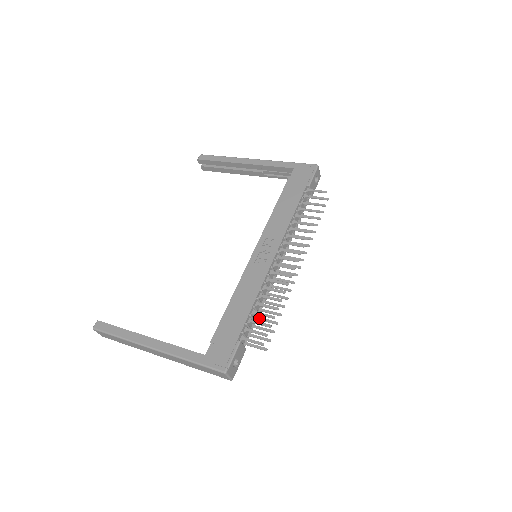
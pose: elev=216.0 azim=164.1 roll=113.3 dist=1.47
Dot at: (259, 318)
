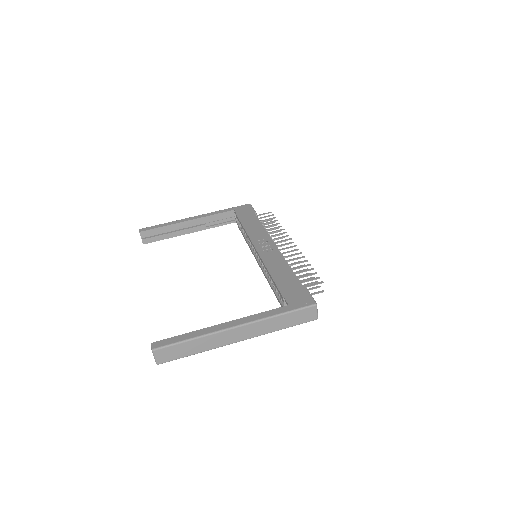
Dot at: occluded
